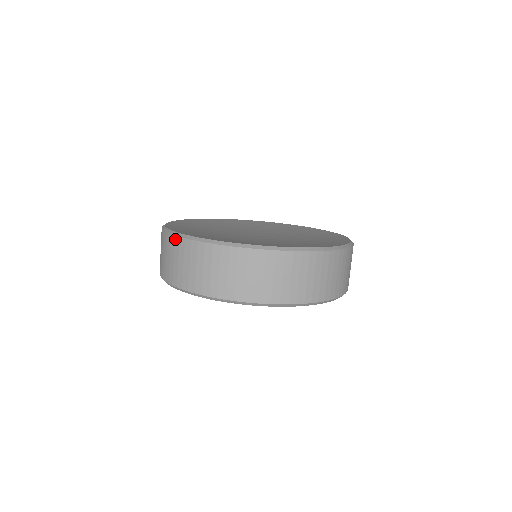
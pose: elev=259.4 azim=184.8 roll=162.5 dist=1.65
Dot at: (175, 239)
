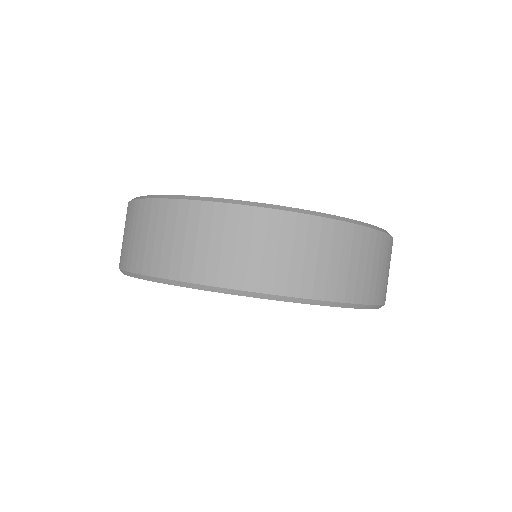
Dot at: (191, 205)
